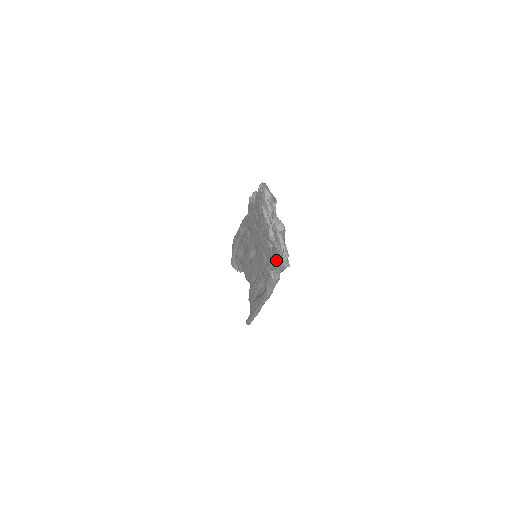
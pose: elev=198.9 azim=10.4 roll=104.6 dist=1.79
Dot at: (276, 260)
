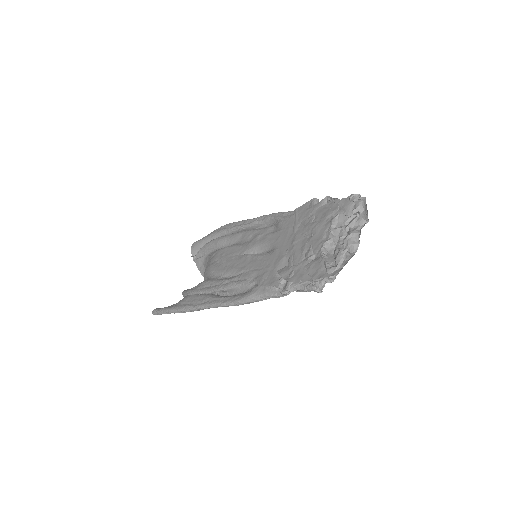
Dot at: (311, 274)
